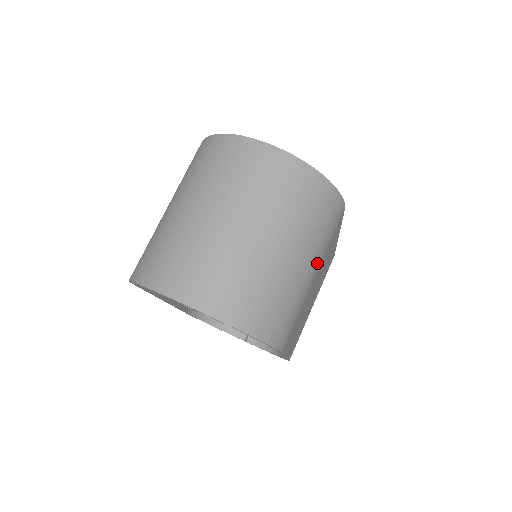
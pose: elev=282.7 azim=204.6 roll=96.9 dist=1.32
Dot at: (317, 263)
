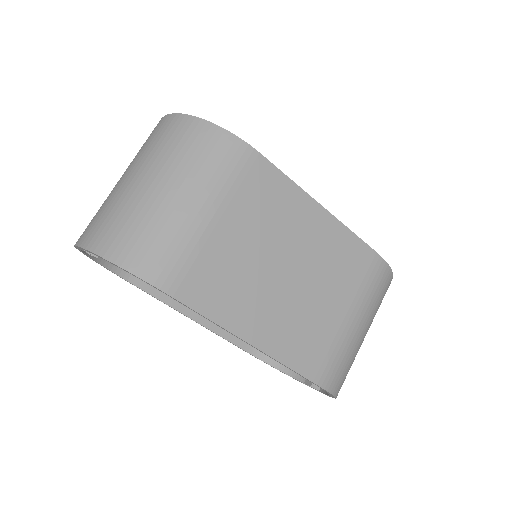
Dot at: (207, 200)
